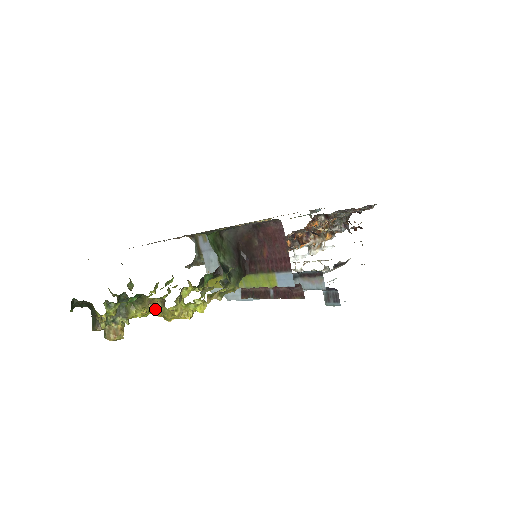
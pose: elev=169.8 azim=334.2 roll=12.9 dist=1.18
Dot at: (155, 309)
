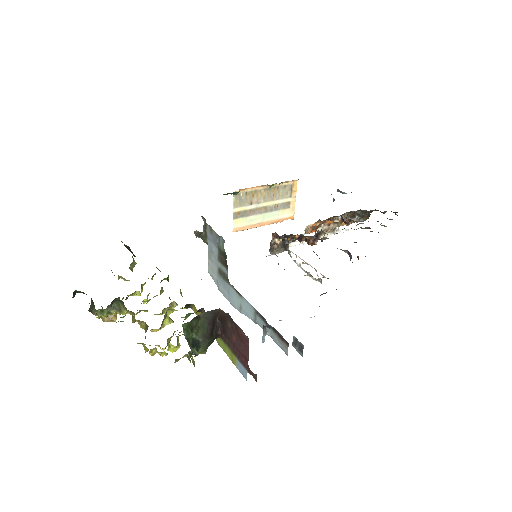
Dot at: (141, 324)
